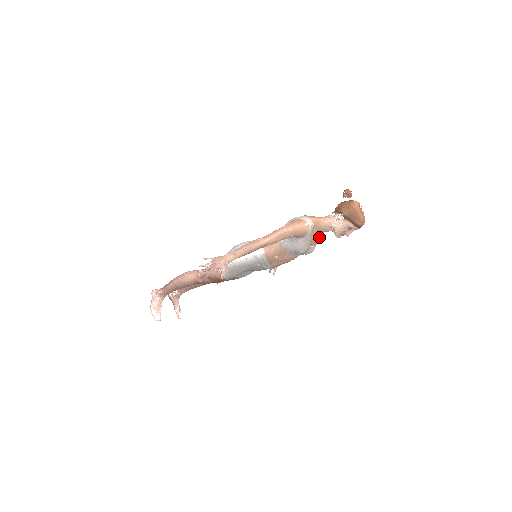
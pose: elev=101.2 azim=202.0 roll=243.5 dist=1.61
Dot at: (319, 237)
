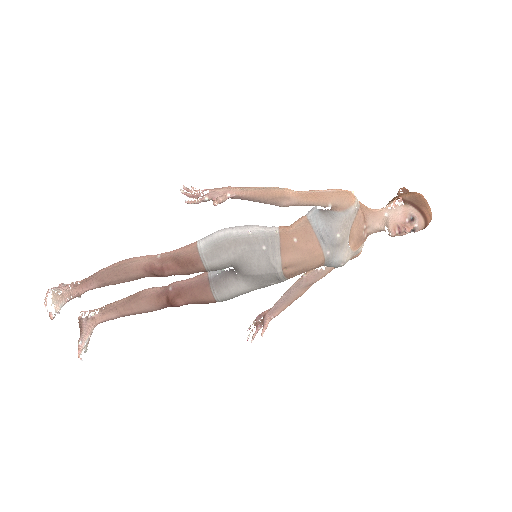
Dot at: (361, 235)
